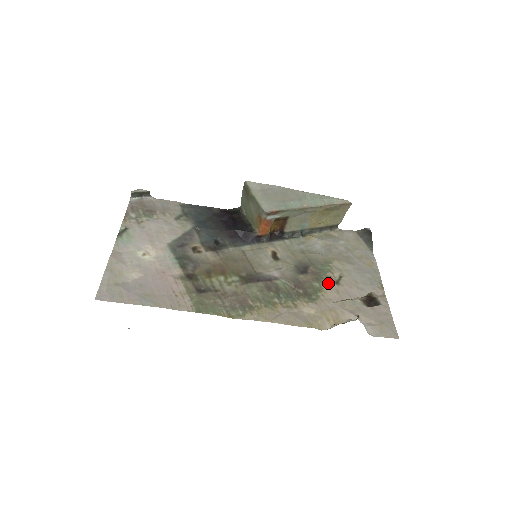
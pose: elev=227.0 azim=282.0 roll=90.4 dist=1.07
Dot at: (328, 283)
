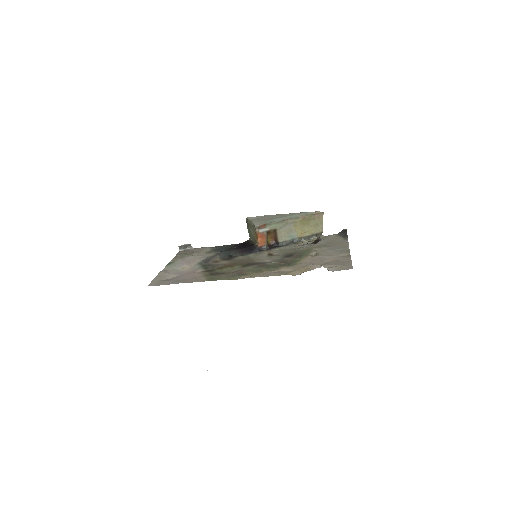
Dot at: (305, 257)
